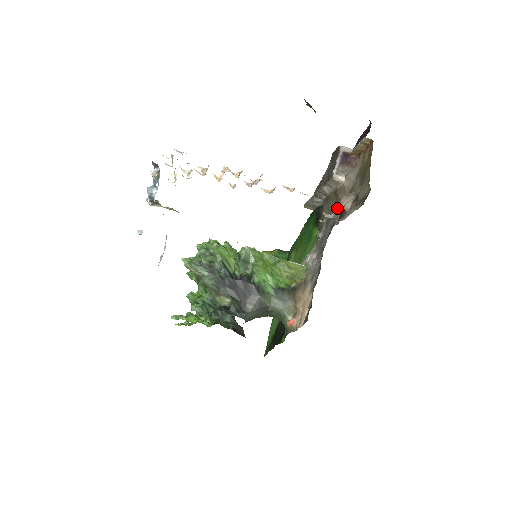
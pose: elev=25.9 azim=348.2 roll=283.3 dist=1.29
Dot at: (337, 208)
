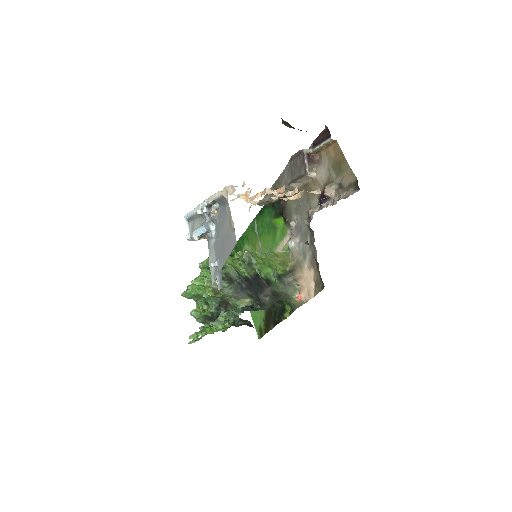
Dot at: (341, 197)
